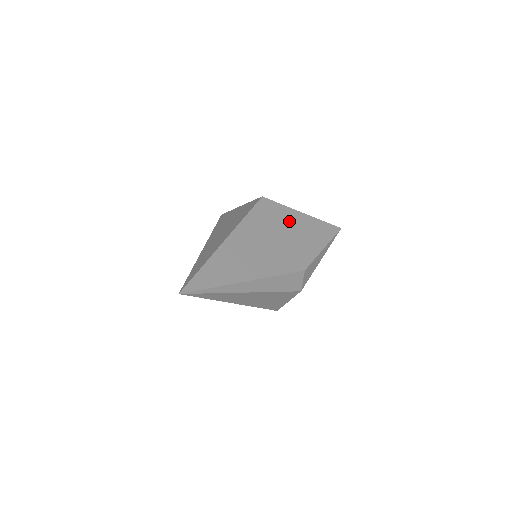
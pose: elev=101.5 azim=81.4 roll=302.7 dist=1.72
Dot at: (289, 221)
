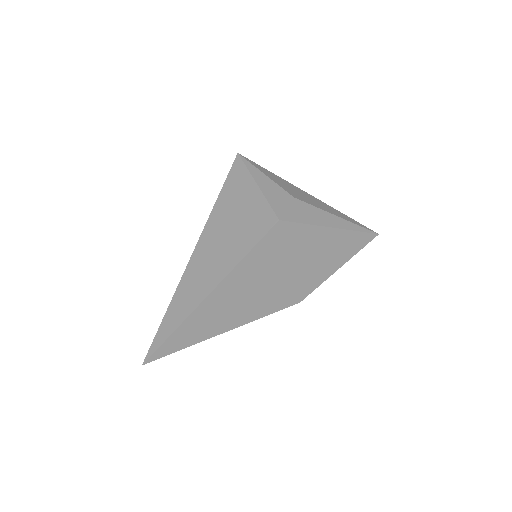
Dot at: (306, 246)
